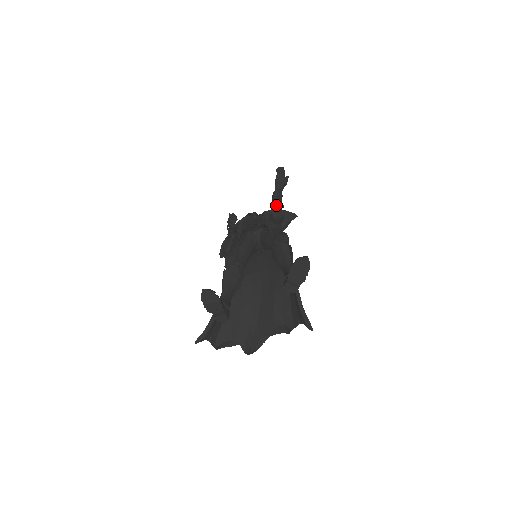
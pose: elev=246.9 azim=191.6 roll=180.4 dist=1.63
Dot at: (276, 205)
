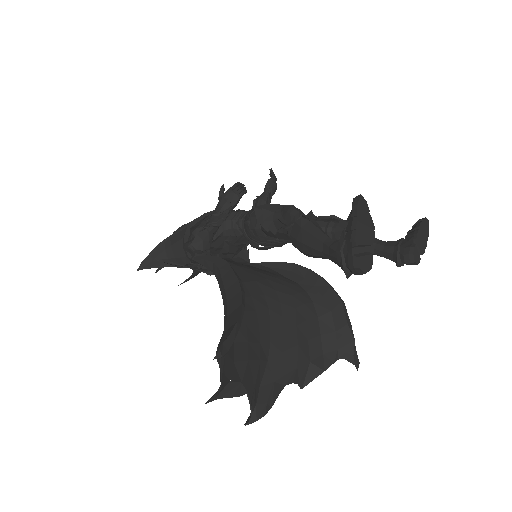
Dot at: occluded
